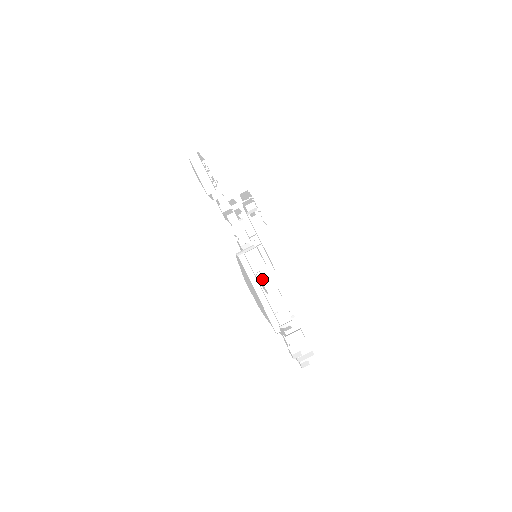
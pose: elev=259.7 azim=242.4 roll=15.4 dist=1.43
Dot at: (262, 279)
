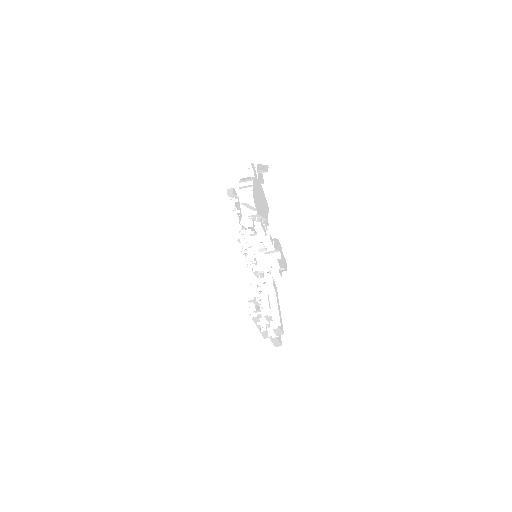
Dot at: (252, 173)
